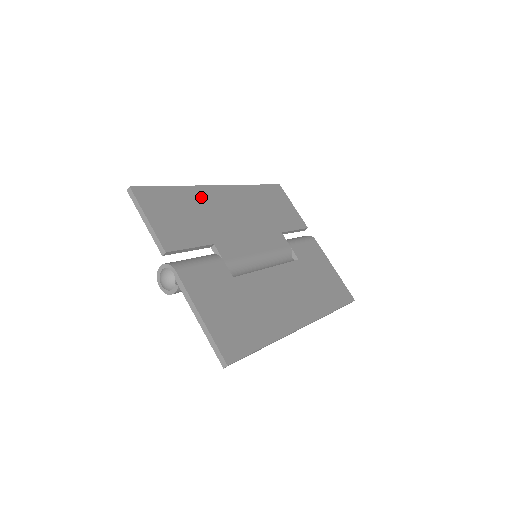
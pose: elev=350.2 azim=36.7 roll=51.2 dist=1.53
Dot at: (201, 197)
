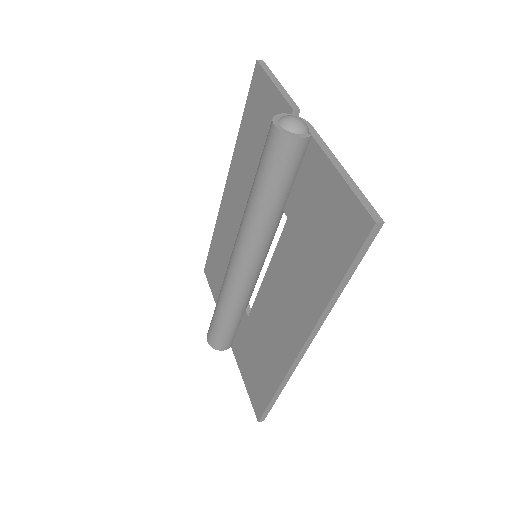
Dot at: occluded
